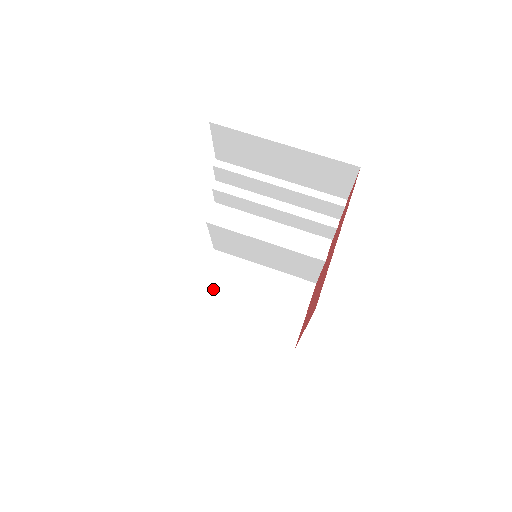
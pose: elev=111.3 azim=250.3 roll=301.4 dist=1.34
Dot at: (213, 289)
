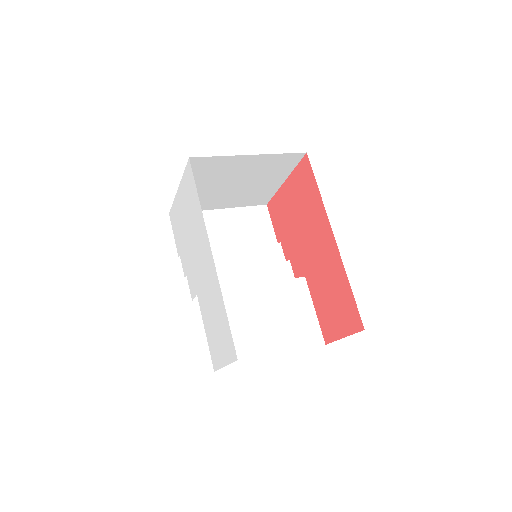
Dot at: occluded
